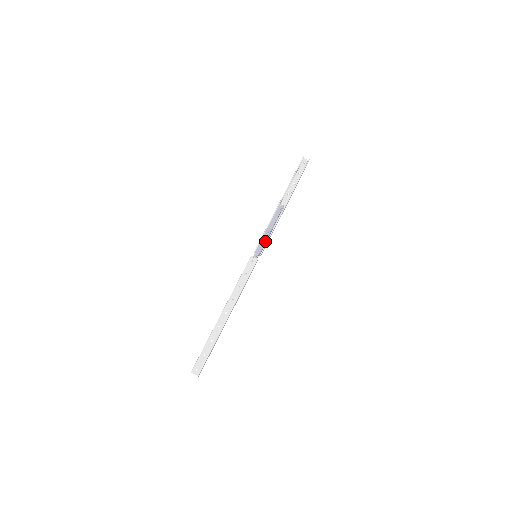
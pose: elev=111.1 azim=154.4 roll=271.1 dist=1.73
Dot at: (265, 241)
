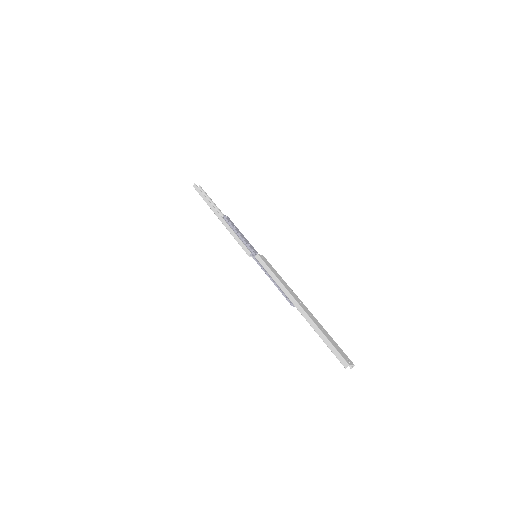
Dot at: (248, 243)
